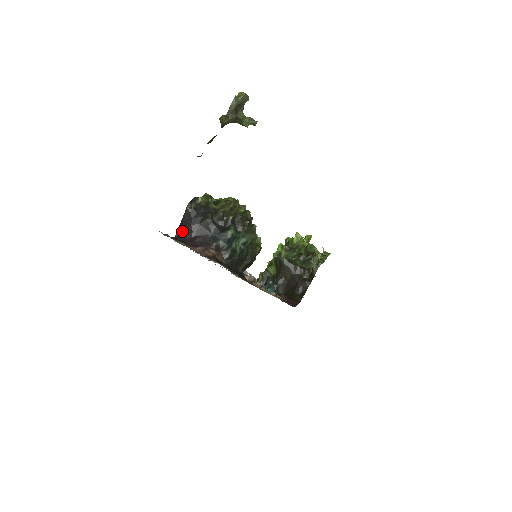
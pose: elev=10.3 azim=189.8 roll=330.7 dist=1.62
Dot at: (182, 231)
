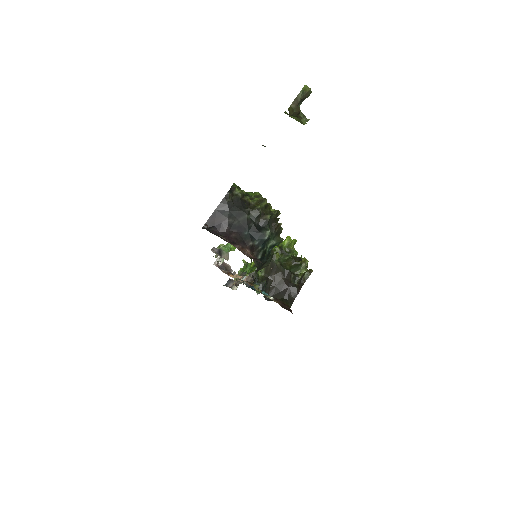
Dot at: (214, 222)
